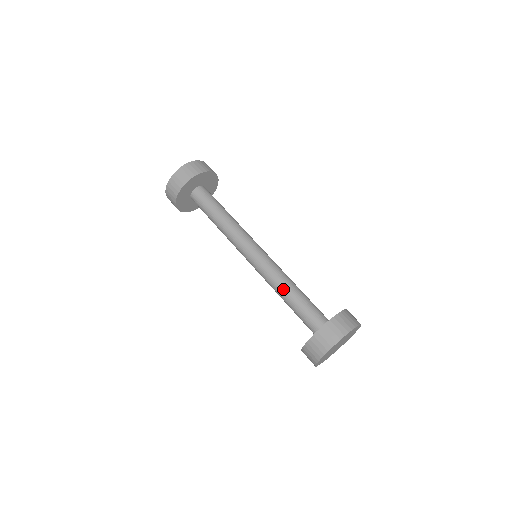
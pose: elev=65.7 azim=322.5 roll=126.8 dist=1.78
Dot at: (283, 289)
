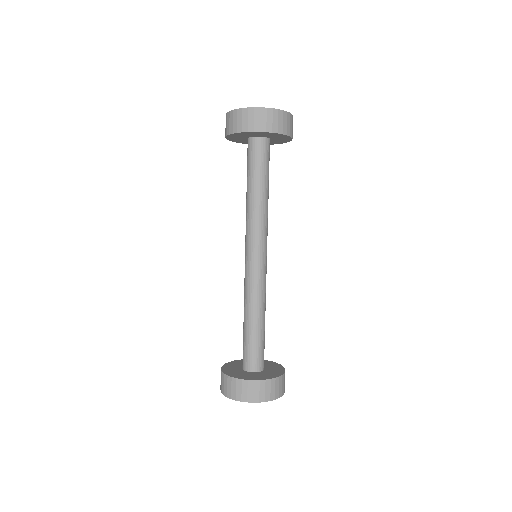
Dot at: (256, 311)
